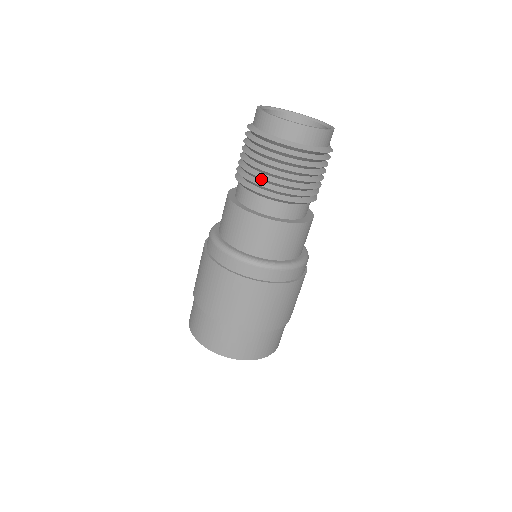
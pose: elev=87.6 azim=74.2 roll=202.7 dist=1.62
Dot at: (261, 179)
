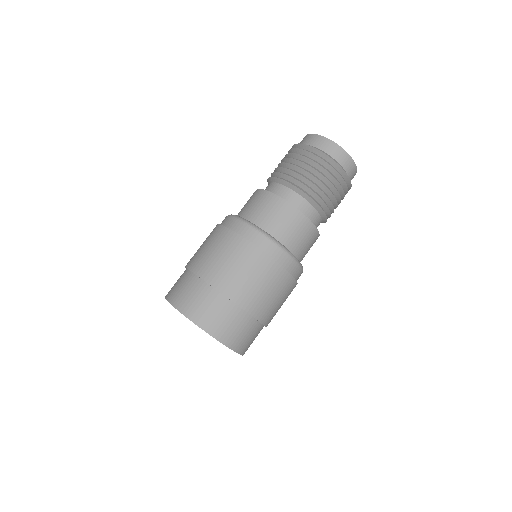
Dot at: (311, 185)
